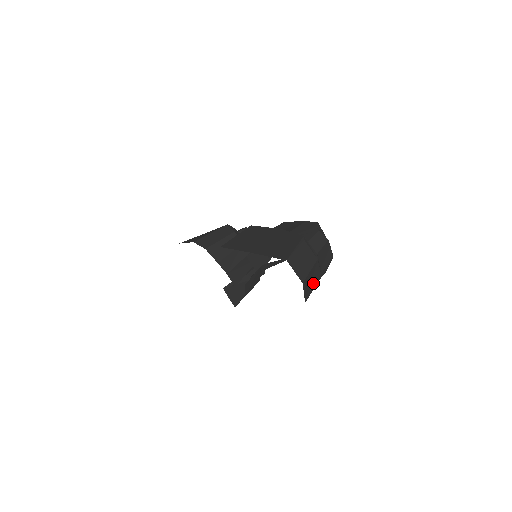
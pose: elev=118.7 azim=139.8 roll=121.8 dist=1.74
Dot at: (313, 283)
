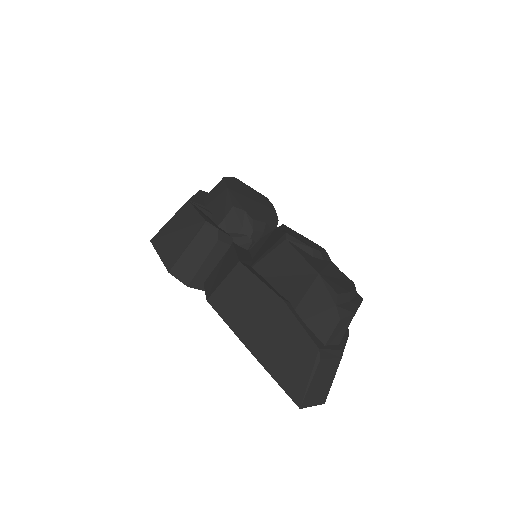
Dot at: occluded
